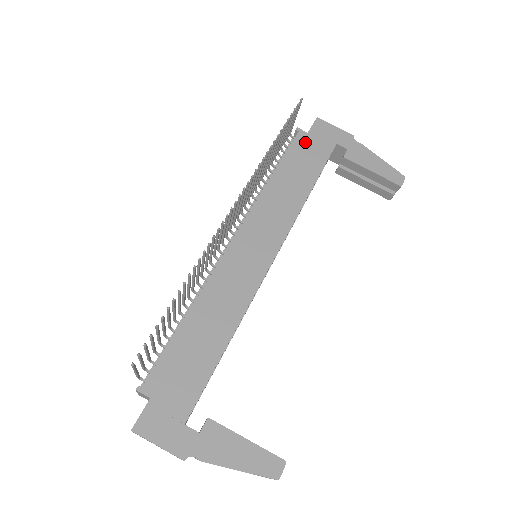
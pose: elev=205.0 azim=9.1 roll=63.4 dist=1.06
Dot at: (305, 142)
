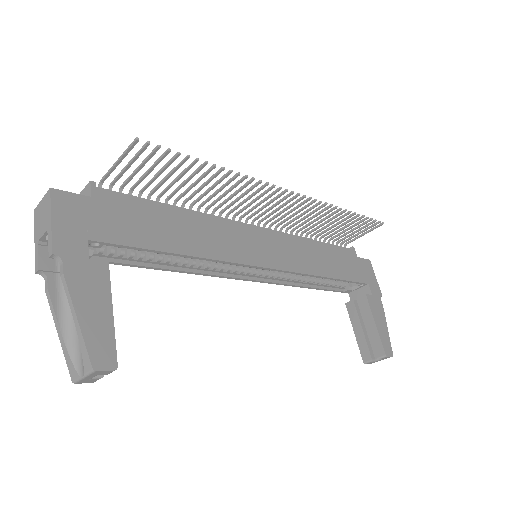
Dot at: (351, 257)
